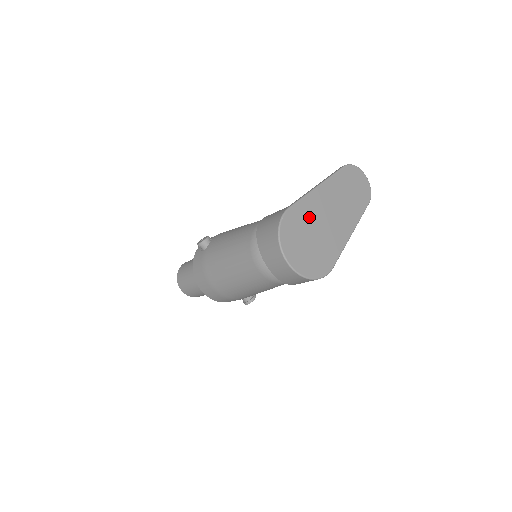
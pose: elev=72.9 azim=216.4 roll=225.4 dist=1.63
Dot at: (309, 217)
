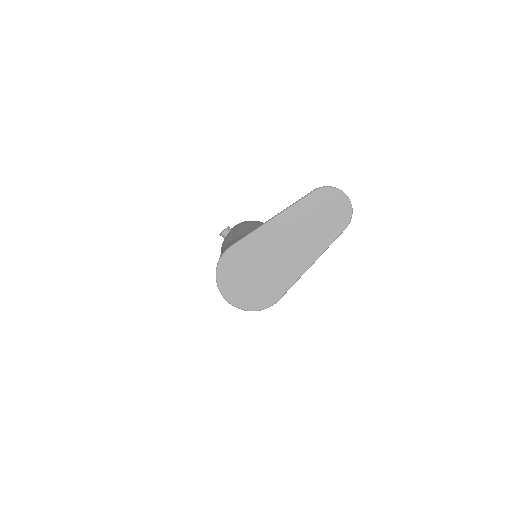
Dot at: (255, 253)
